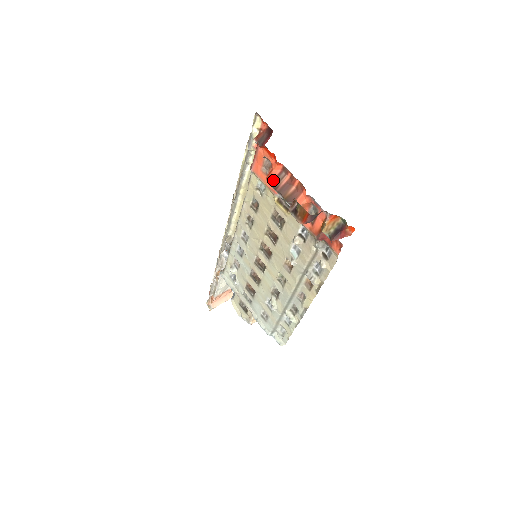
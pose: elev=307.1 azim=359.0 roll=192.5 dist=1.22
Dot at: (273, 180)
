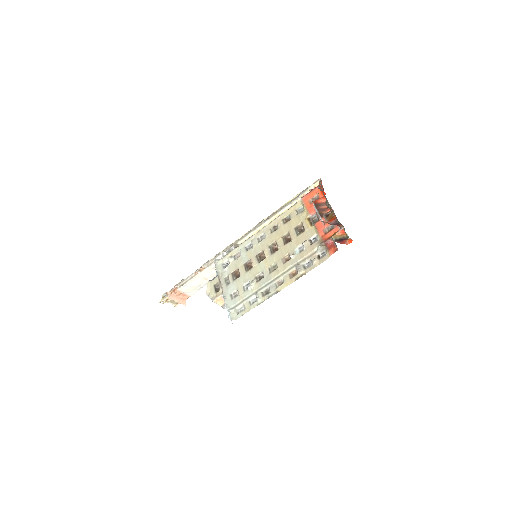
Dot at: (317, 203)
